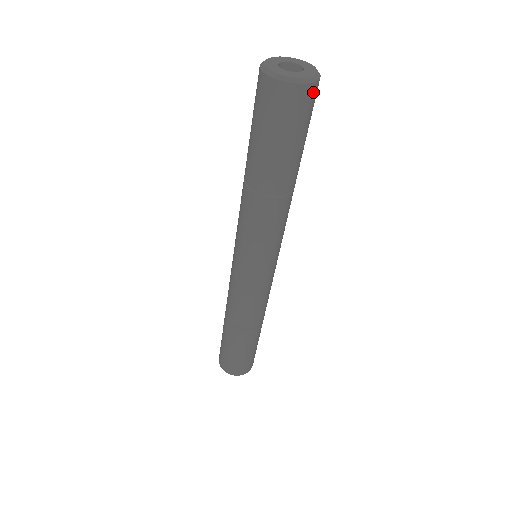
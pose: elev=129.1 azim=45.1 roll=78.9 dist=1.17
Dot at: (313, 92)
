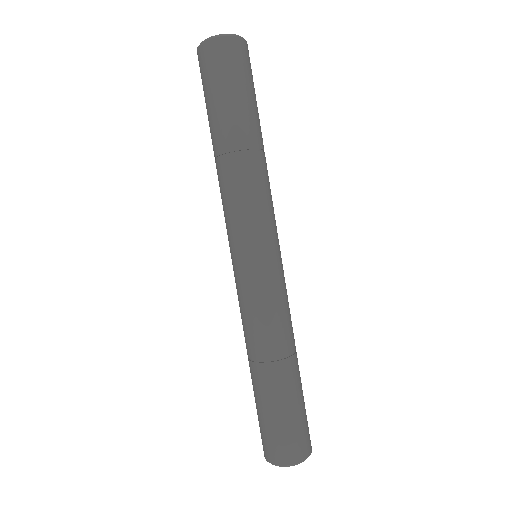
Dot at: occluded
